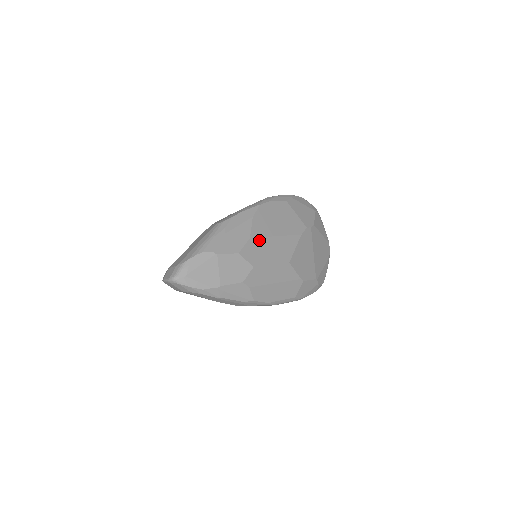
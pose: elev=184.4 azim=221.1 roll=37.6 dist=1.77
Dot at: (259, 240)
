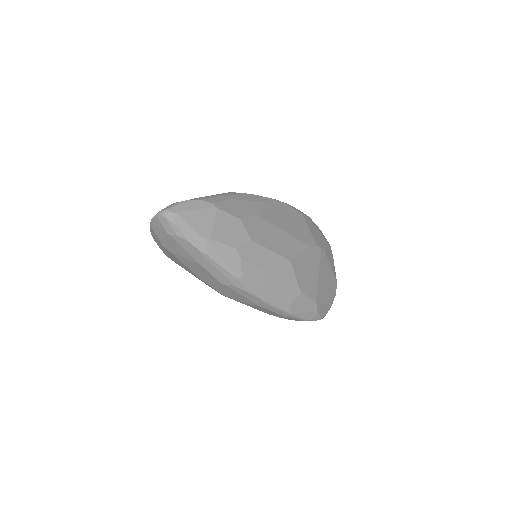
Dot at: (265, 222)
